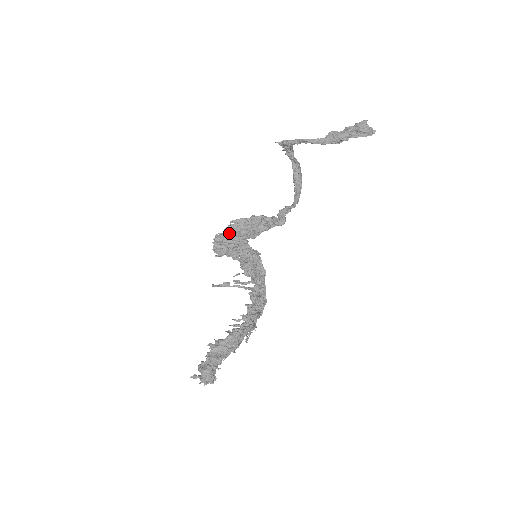
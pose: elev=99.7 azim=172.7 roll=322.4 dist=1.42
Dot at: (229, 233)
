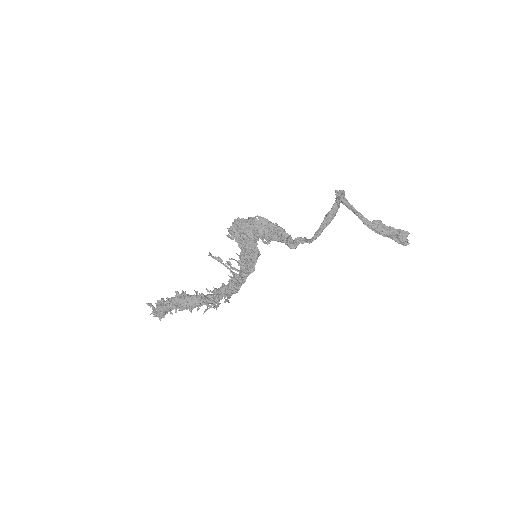
Dot at: (249, 224)
